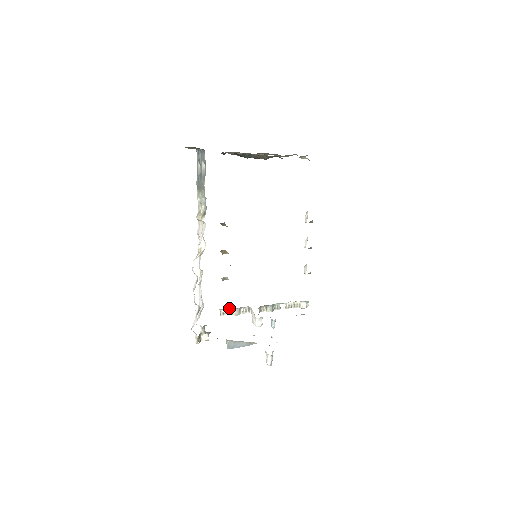
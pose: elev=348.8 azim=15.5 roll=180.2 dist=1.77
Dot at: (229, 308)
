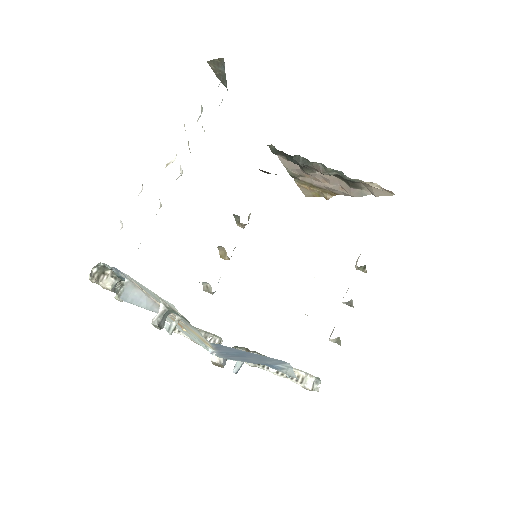
Dot at: occluded
